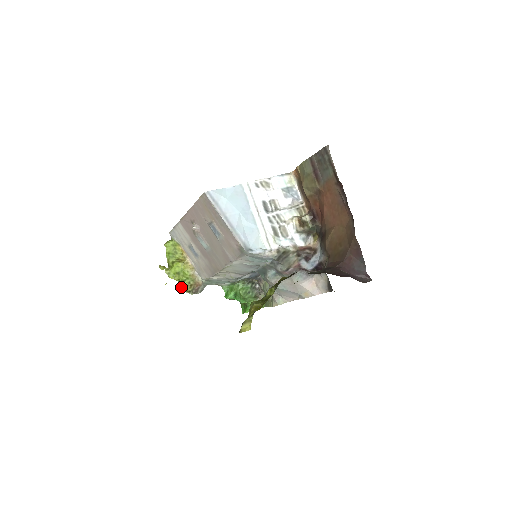
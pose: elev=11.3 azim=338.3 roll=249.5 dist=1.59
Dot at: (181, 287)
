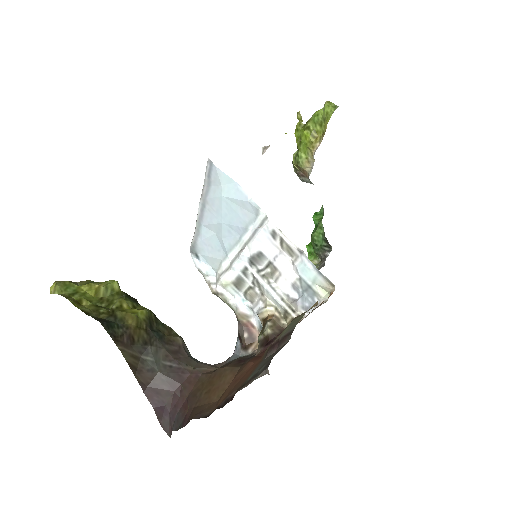
Dot at: (293, 154)
